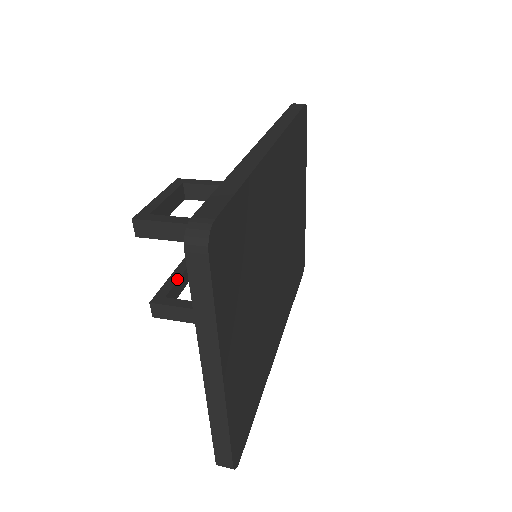
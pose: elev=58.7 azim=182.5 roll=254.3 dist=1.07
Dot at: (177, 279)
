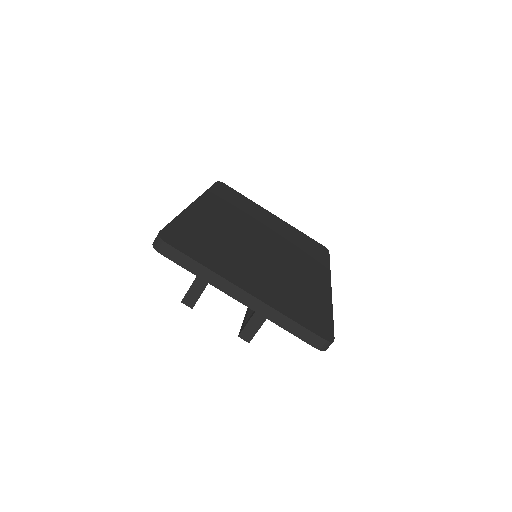
Dot at: (246, 316)
